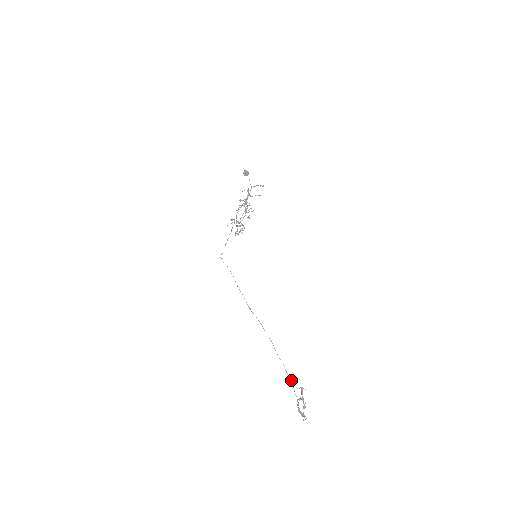
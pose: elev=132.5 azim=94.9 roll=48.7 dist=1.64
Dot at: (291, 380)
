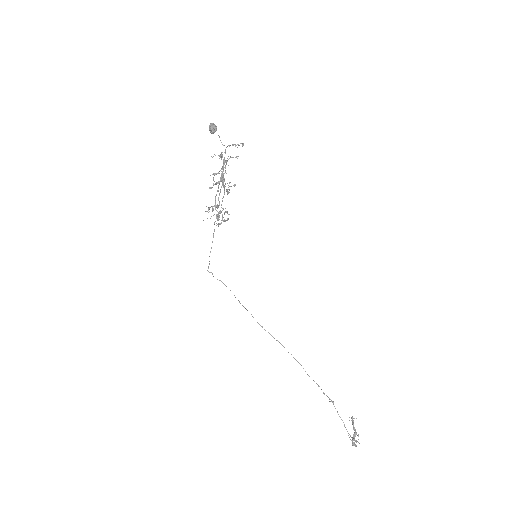
Dot at: (331, 401)
